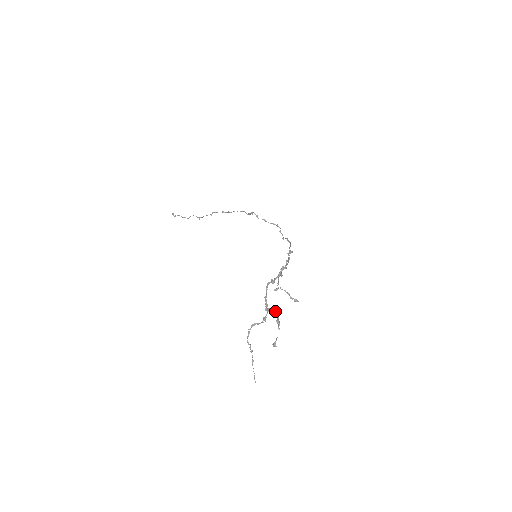
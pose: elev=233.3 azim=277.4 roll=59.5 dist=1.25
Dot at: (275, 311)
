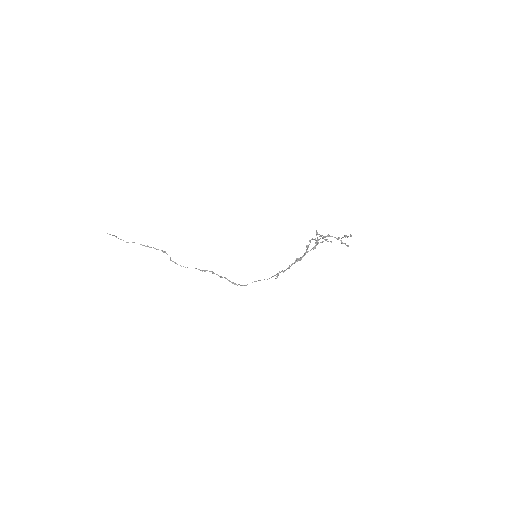
Dot at: occluded
